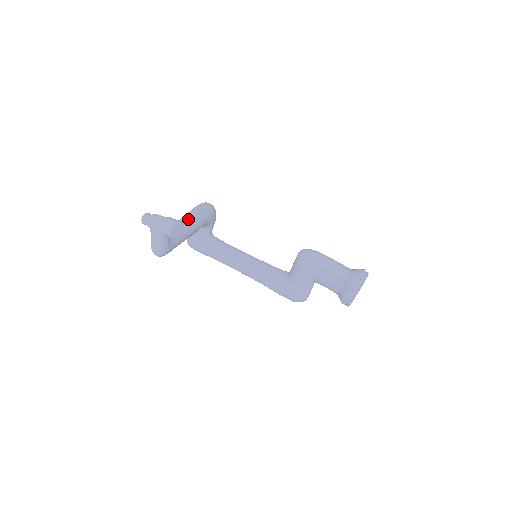
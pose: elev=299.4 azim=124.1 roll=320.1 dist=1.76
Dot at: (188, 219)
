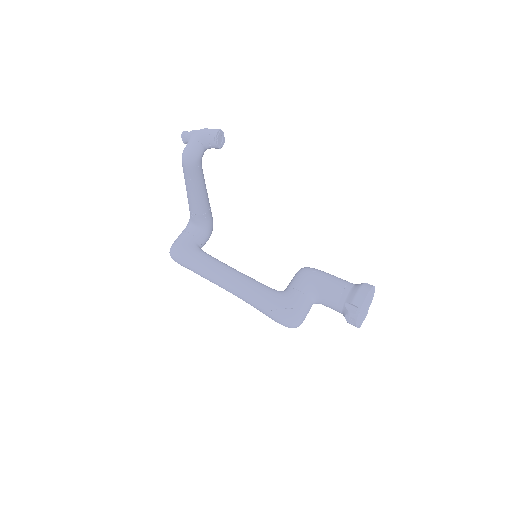
Dot at: occluded
